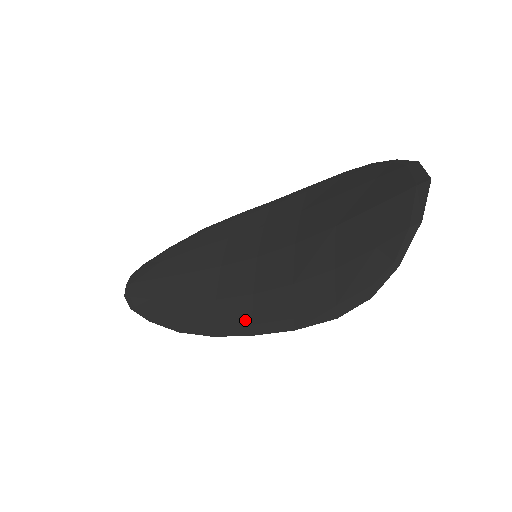
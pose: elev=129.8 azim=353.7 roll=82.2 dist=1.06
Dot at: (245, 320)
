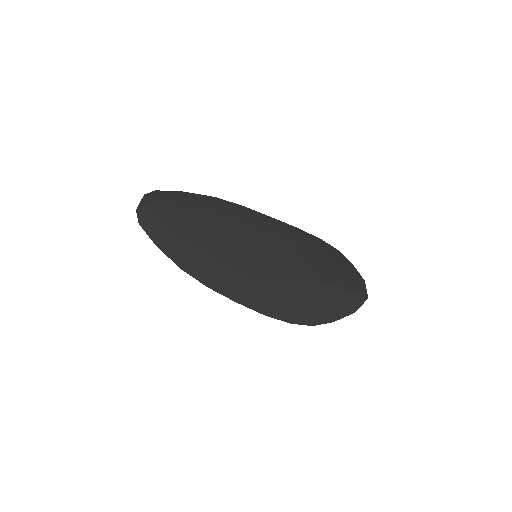
Dot at: (235, 291)
